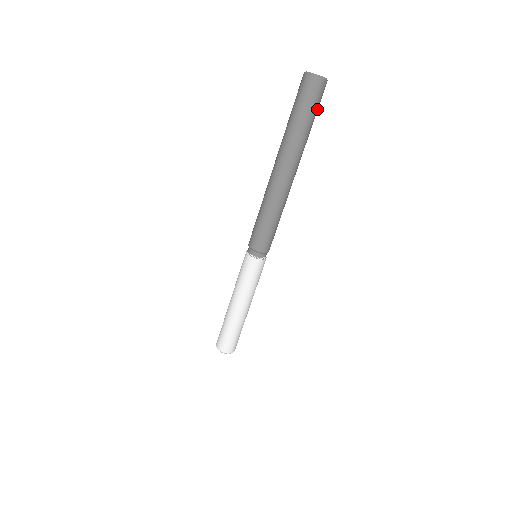
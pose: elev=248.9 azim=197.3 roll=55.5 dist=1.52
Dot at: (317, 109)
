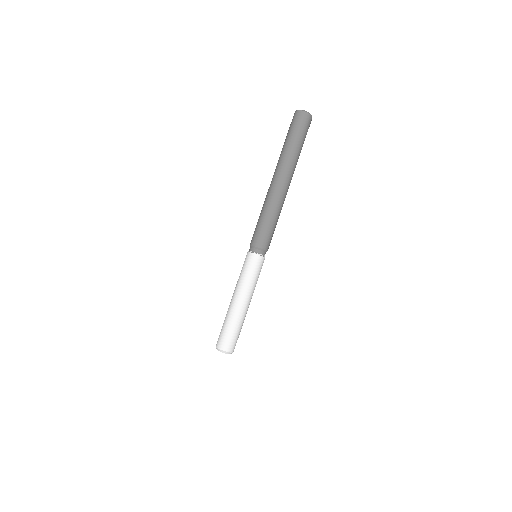
Dot at: (302, 133)
